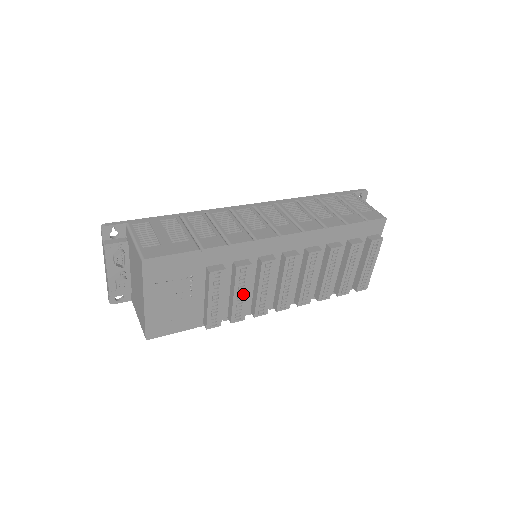
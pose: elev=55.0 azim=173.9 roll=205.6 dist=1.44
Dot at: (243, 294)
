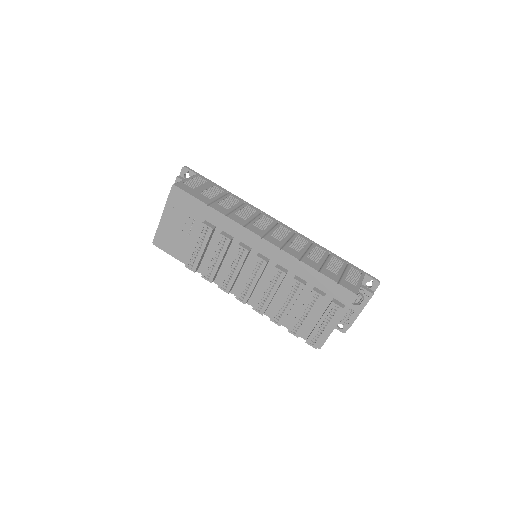
Dot at: (217, 260)
